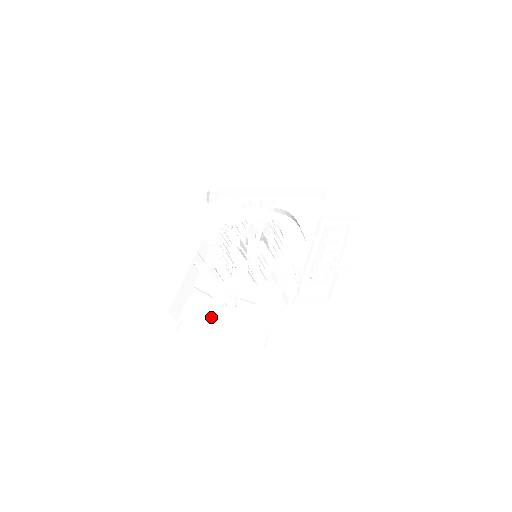
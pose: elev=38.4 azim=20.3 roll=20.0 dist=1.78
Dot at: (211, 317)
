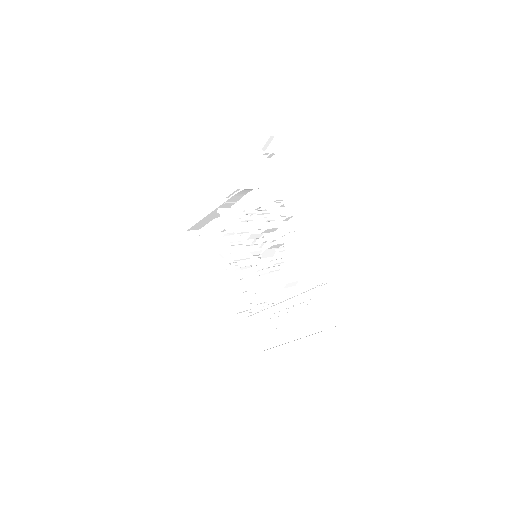
Dot at: (214, 255)
